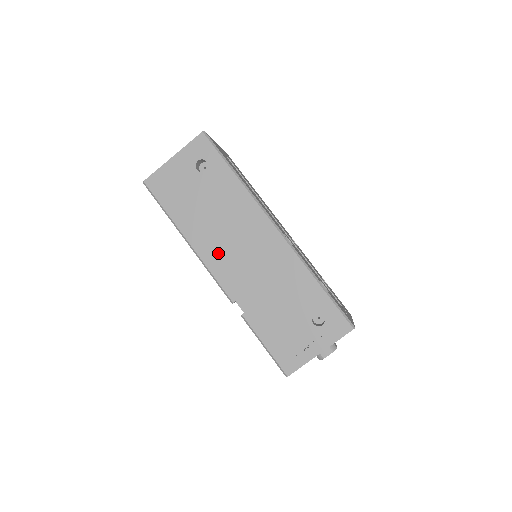
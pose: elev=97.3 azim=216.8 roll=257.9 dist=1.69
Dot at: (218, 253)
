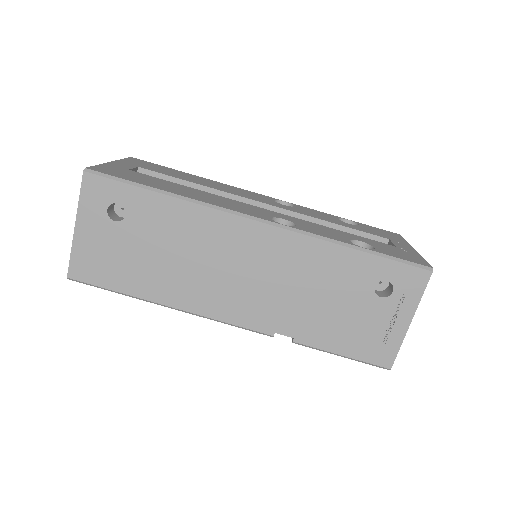
Dot at: (215, 296)
